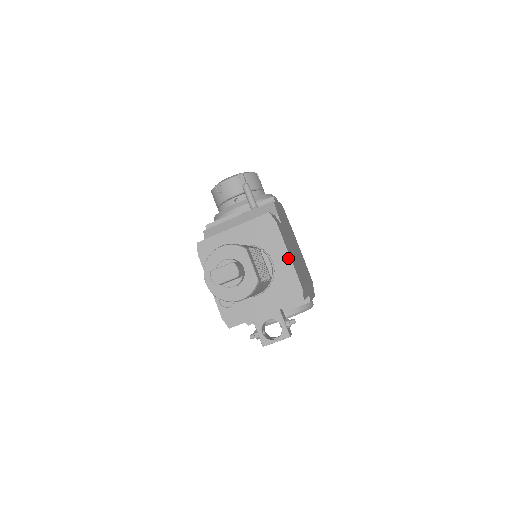
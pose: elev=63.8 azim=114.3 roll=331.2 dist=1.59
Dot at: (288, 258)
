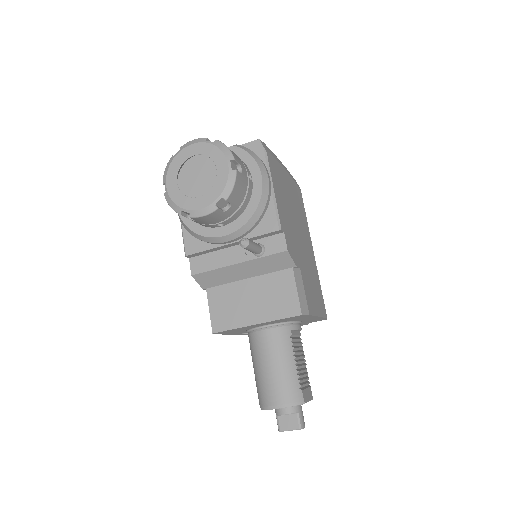
Dot at: occluded
